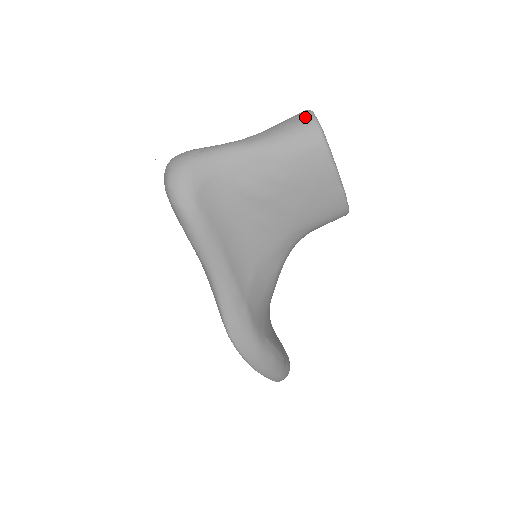
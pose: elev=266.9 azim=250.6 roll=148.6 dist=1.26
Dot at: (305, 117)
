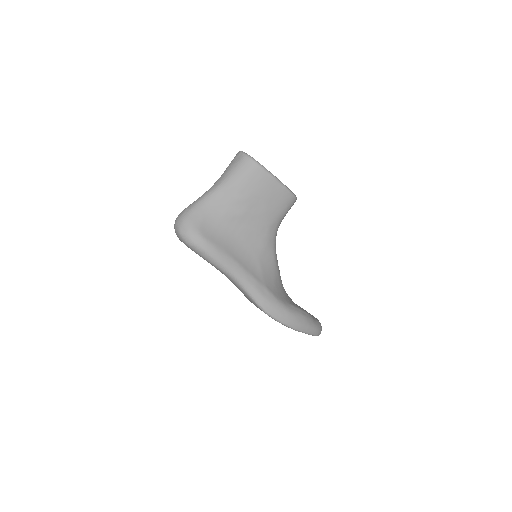
Dot at: (239, 156)
